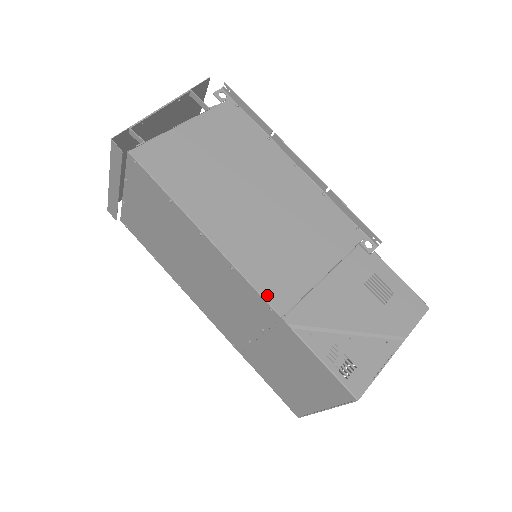
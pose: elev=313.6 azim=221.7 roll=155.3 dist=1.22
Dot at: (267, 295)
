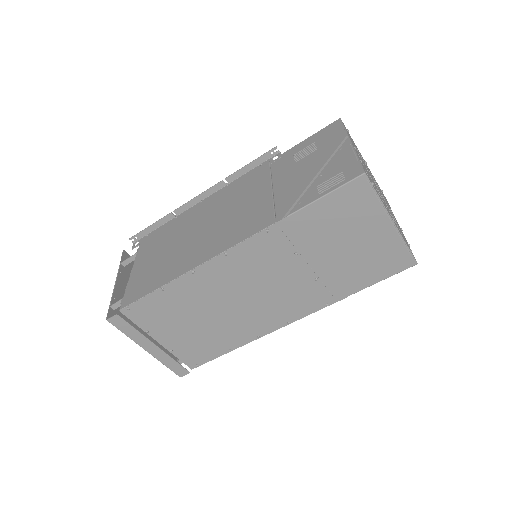
Dot at: (255, 231)
